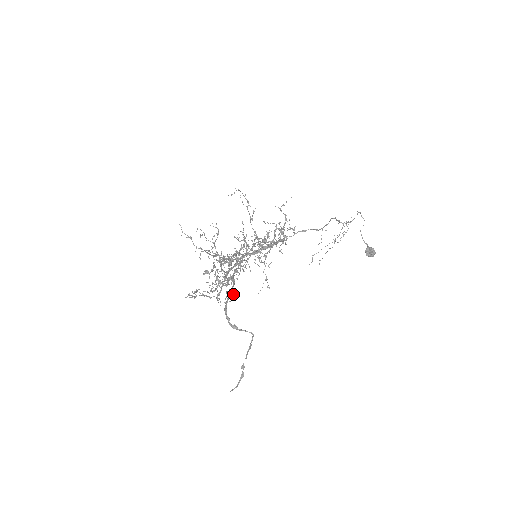
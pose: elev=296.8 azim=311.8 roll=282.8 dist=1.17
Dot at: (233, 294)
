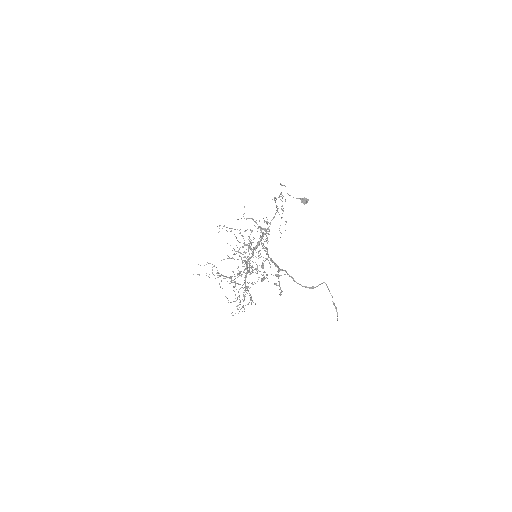
Dot at: (275, 283)
